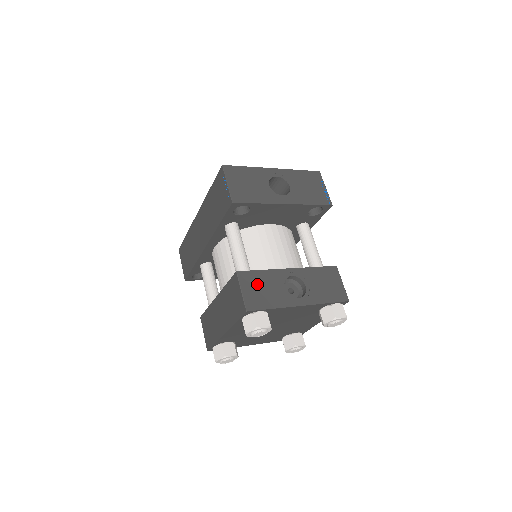
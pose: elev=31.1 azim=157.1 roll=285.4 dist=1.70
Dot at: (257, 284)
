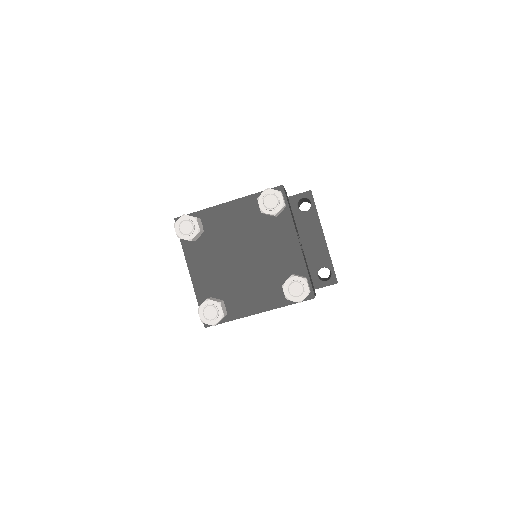
Dot at: occluded
